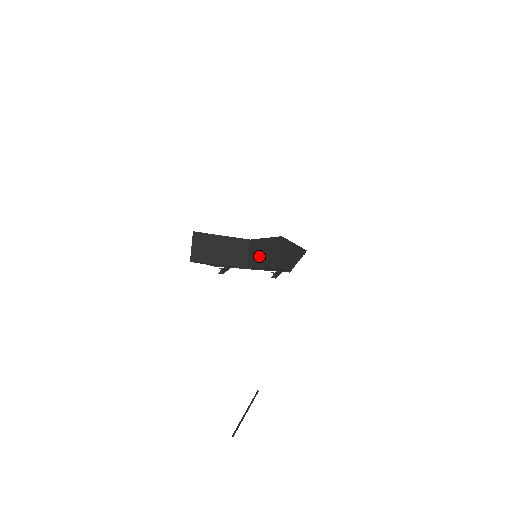
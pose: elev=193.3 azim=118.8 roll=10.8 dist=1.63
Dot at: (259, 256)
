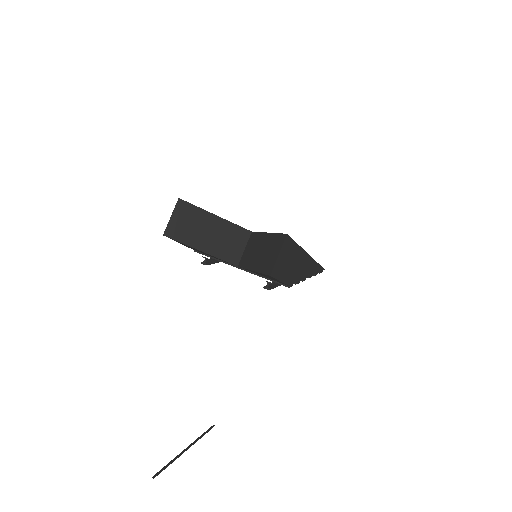
Dot at: (254, 254)
